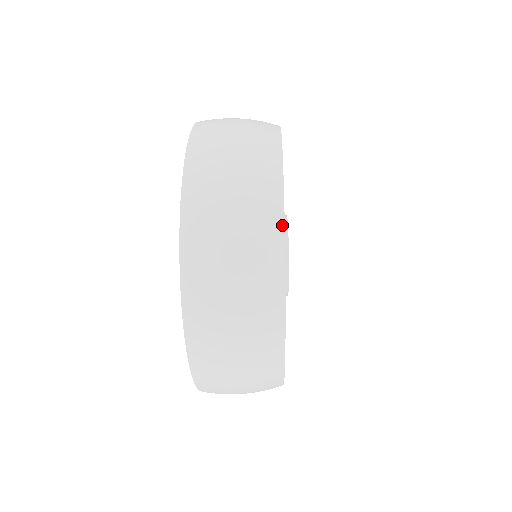
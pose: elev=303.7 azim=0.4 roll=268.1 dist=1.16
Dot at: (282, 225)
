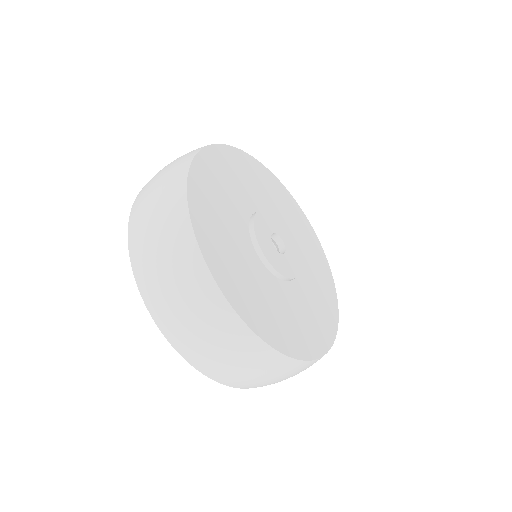
Dot at: (212, 281)
